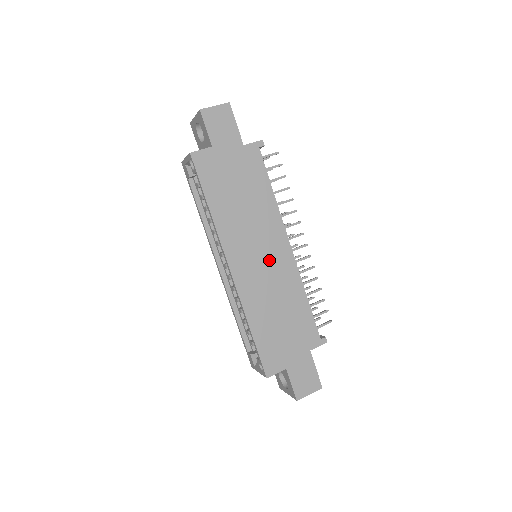
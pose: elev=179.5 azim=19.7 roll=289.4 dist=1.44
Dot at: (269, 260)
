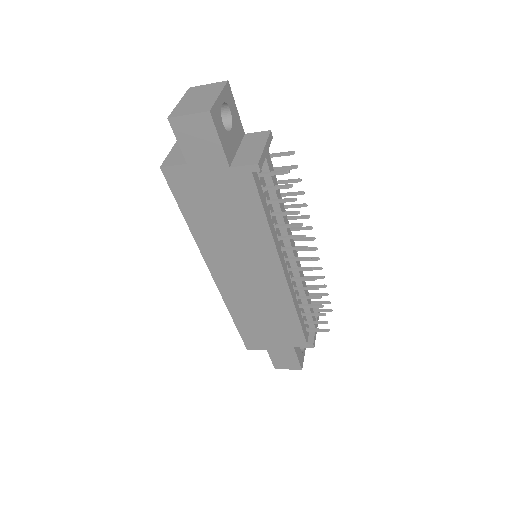
Dot at: (256, 278)
